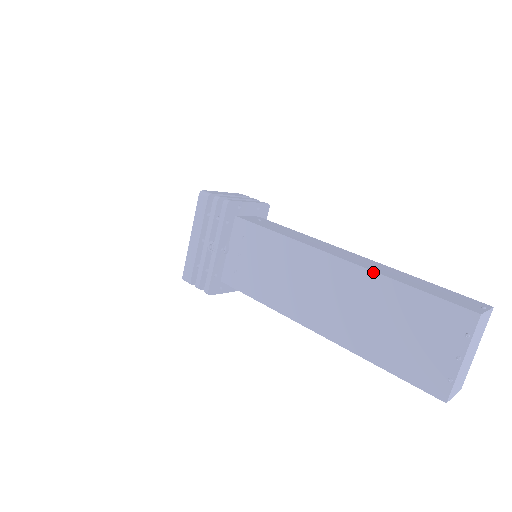
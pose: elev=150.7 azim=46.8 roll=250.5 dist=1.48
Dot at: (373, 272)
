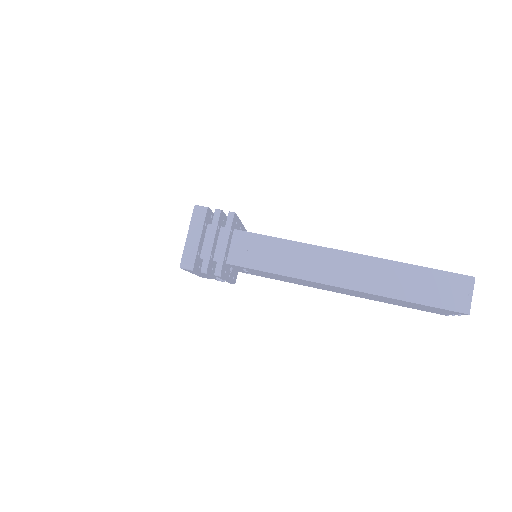
Dot at: (381, 296)
